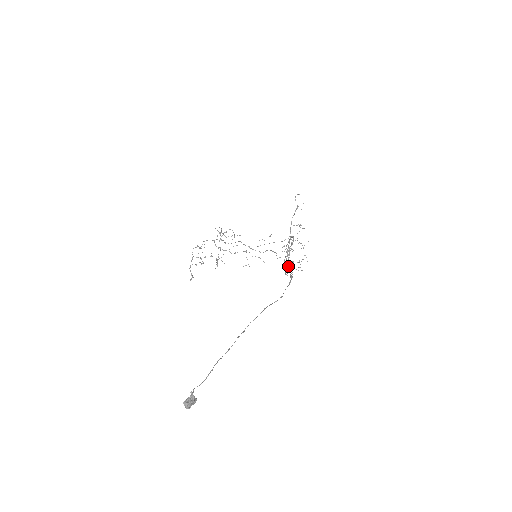
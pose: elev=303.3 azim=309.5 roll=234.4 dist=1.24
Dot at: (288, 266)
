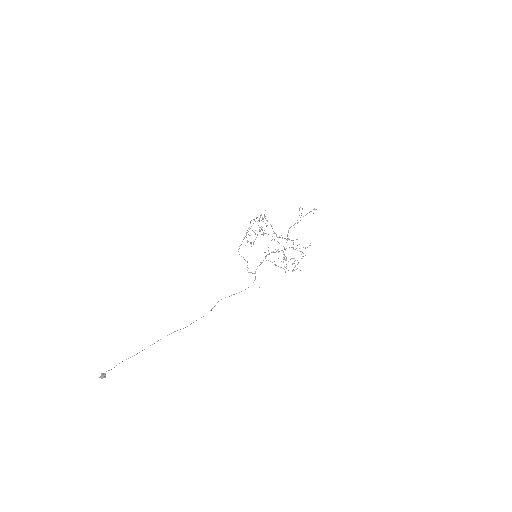
Dot at: (286, 266)
